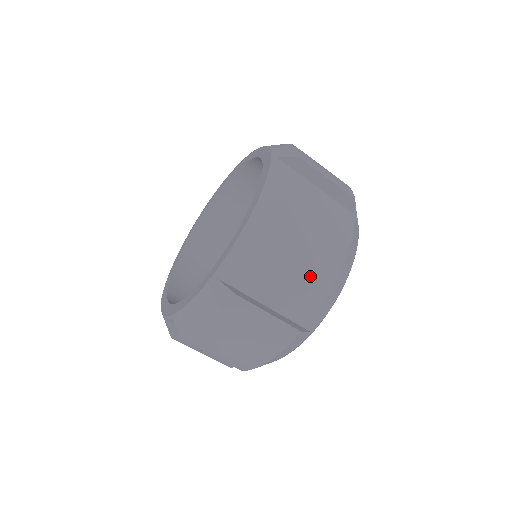
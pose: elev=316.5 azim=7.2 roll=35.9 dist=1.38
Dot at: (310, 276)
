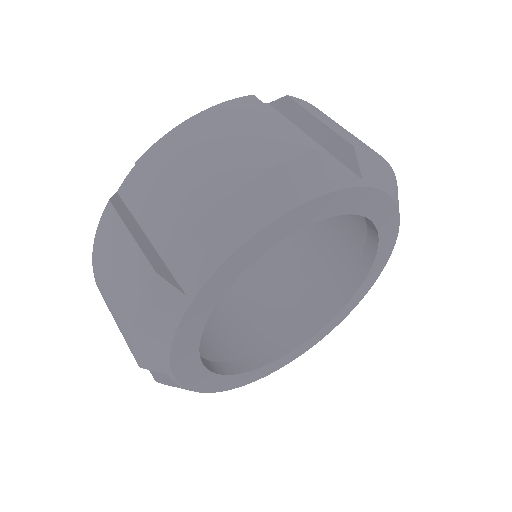
Dot at: (188, 188)
